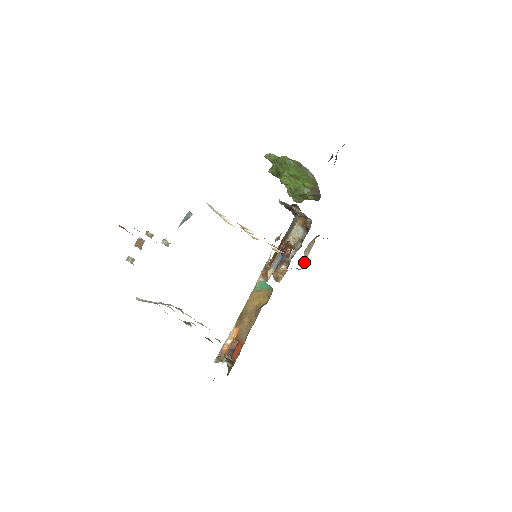
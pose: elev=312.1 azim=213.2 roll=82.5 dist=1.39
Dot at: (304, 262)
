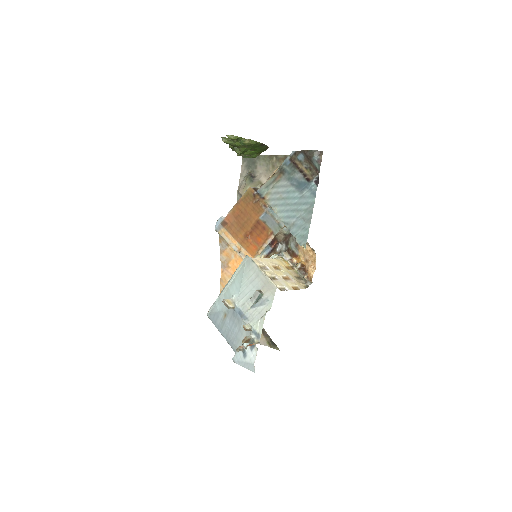
Dot at: occluded
